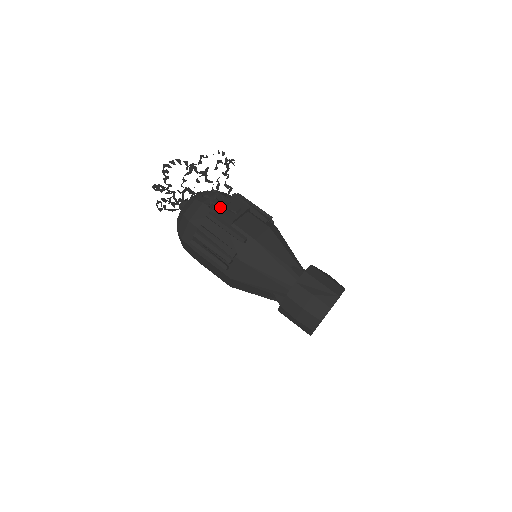
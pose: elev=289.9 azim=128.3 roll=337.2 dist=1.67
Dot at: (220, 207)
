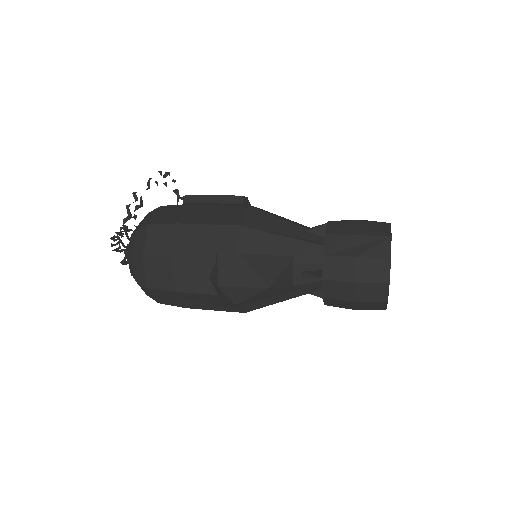
Dot at: occluded
